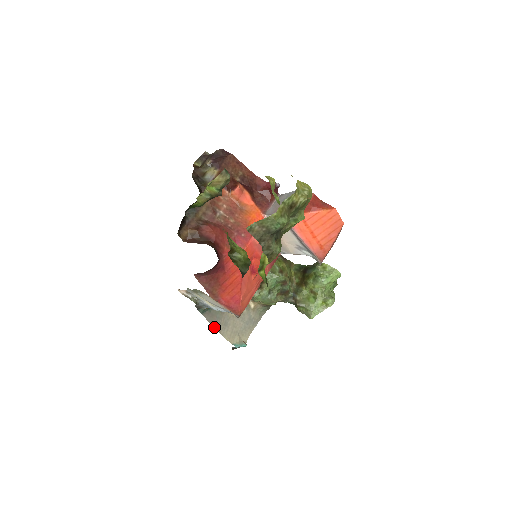
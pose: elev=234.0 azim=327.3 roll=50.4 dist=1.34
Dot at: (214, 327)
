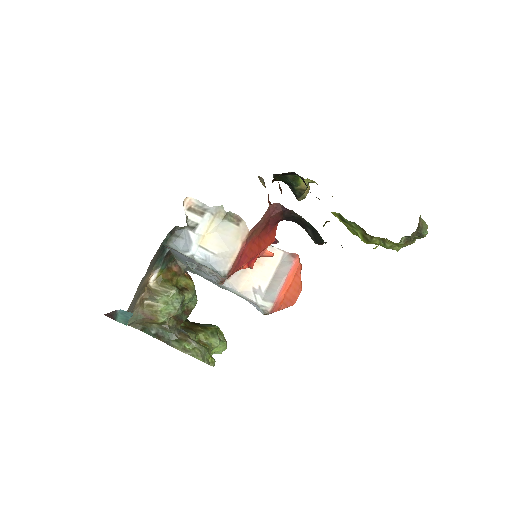
Dot at: occluded
